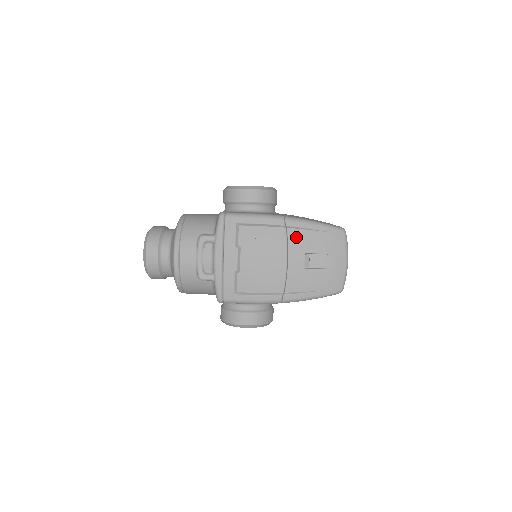
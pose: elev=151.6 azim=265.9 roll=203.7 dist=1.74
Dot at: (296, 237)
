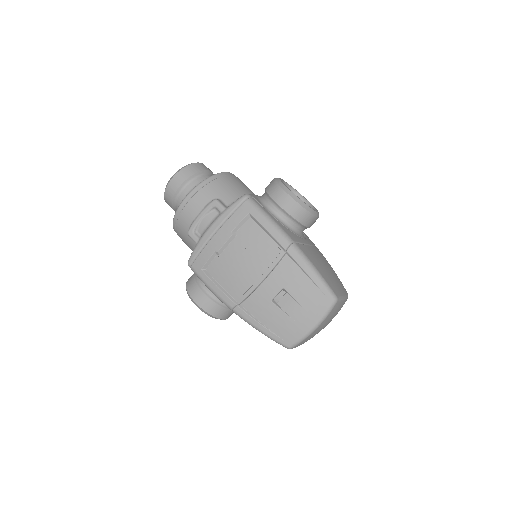
Dot at: (287, 268)
